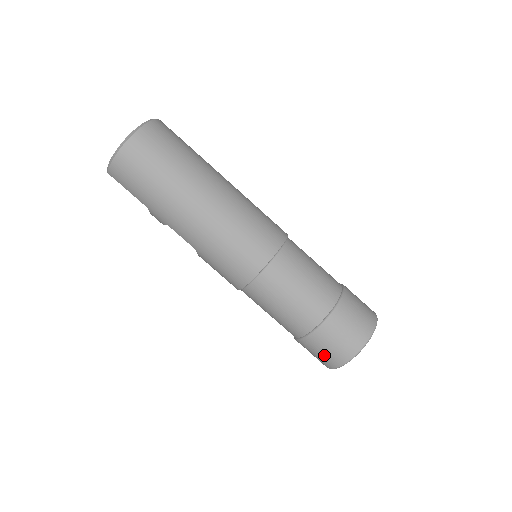
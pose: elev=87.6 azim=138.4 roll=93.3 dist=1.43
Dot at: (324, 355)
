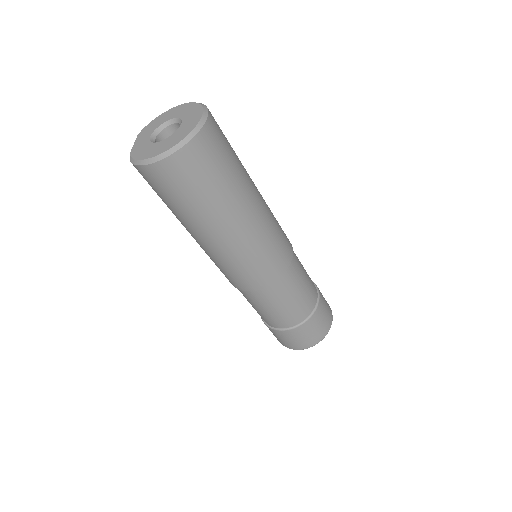
Dot at: (277, 338)
